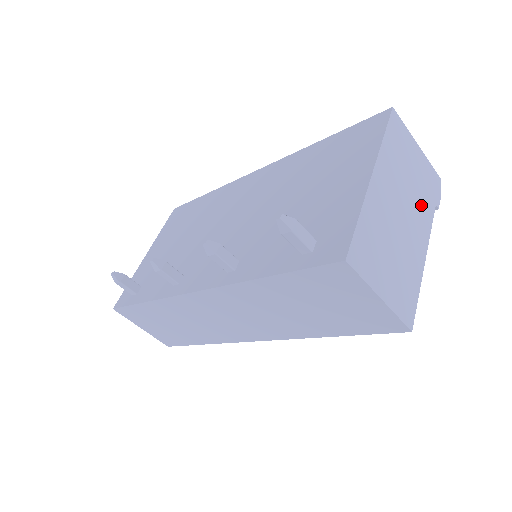
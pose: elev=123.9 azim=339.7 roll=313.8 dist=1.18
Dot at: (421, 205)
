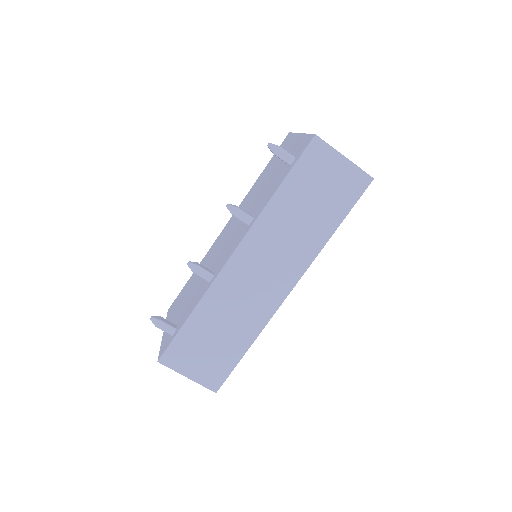
Dot at: occluded
